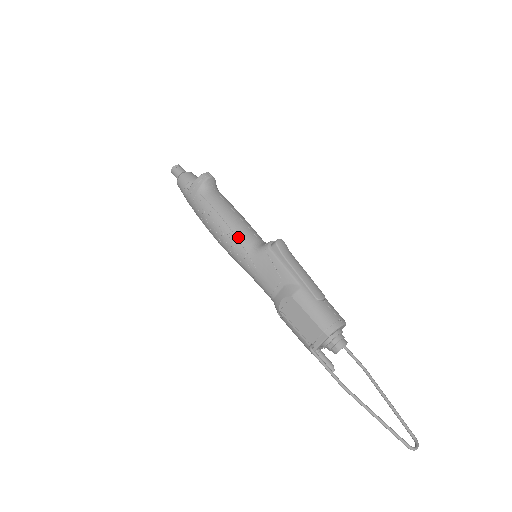
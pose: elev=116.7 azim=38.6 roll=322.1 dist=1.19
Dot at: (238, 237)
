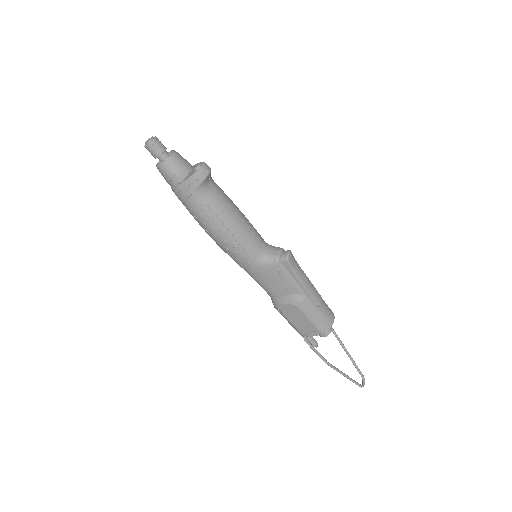
Dot at: (245, 248)
